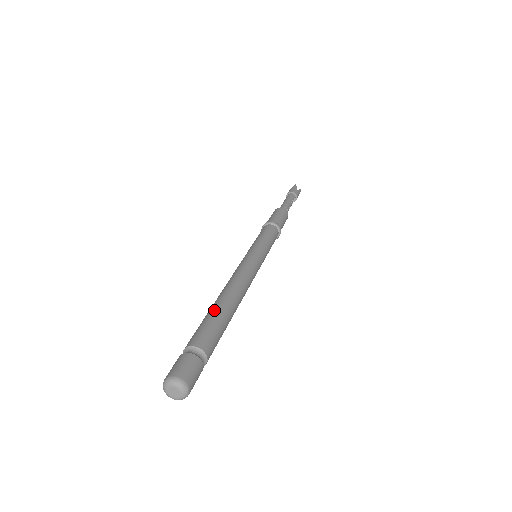
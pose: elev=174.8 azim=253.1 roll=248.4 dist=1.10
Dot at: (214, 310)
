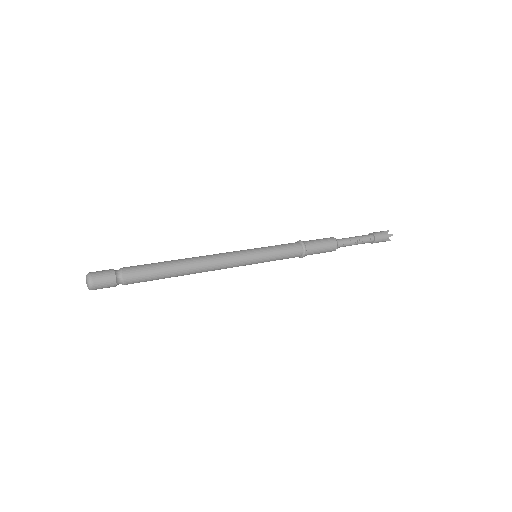
Dot at: (162, 262)
